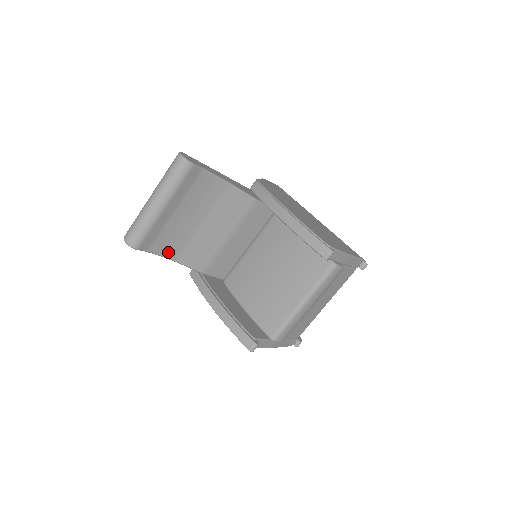
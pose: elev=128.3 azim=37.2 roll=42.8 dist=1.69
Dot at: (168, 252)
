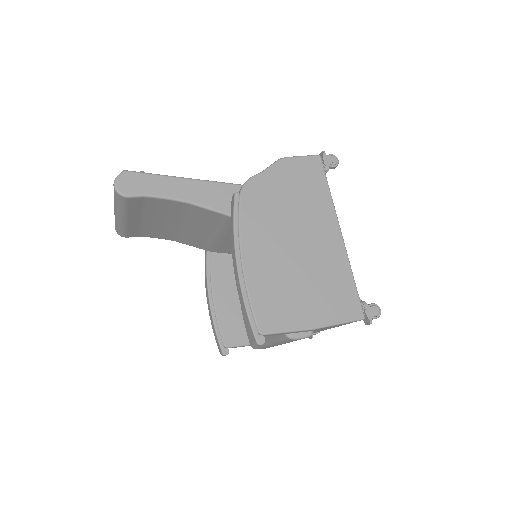
Dot at: (163, 237)
